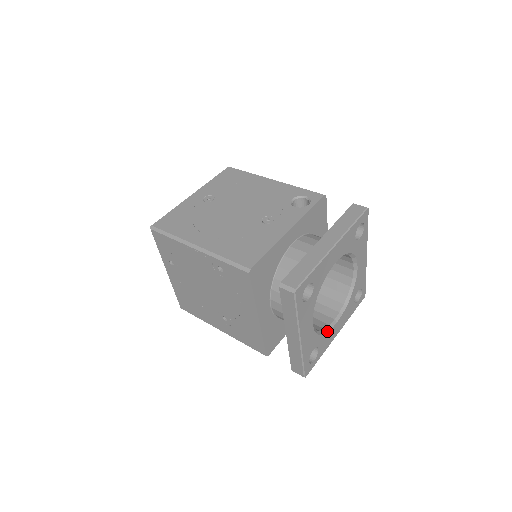
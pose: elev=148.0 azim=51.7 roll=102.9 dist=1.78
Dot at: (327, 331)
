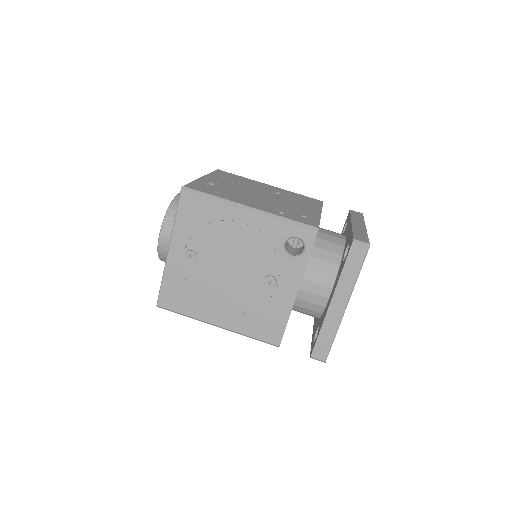
Dot at: occluded
